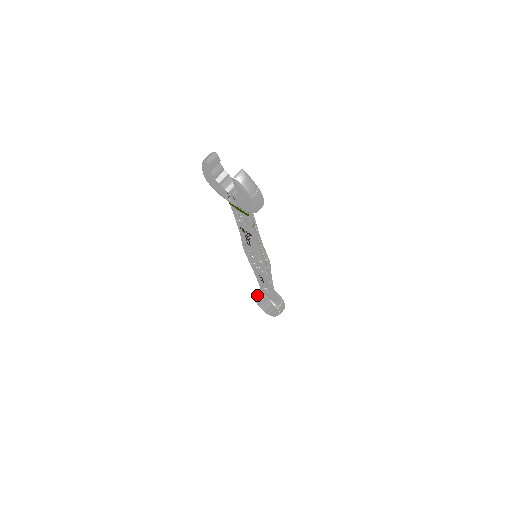
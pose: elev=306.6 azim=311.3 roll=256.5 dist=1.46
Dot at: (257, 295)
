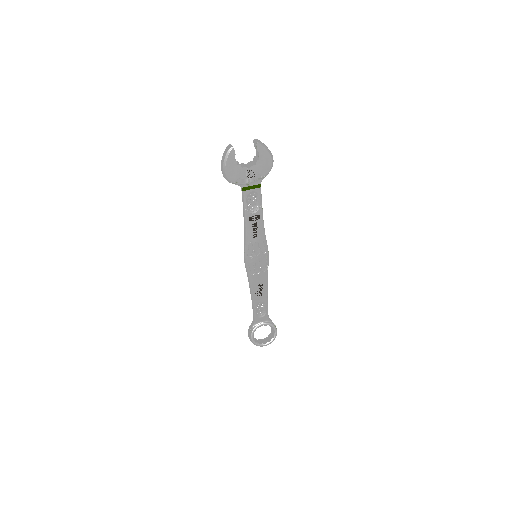
Dot at: (253, 332)
